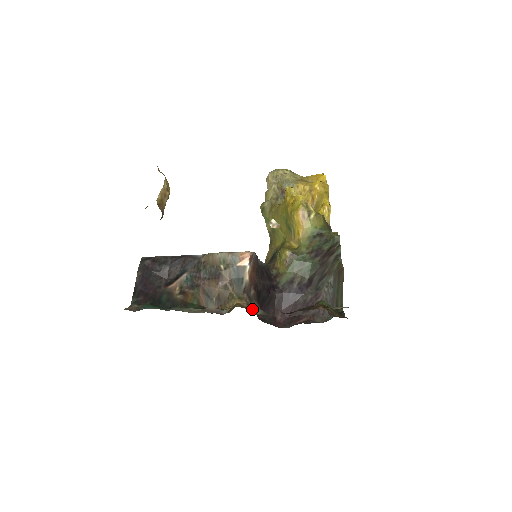
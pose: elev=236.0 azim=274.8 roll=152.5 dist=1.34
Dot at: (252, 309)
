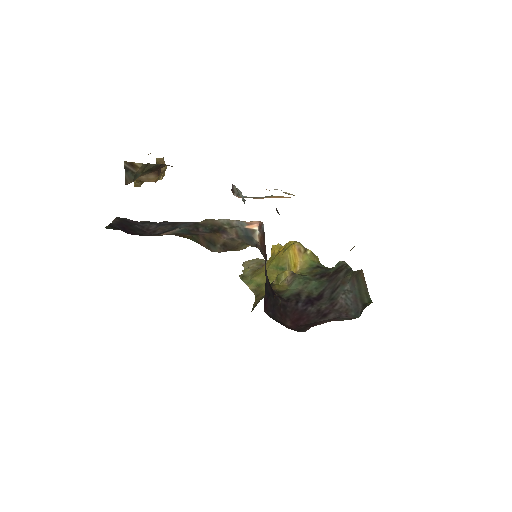
Dot at: occluded
